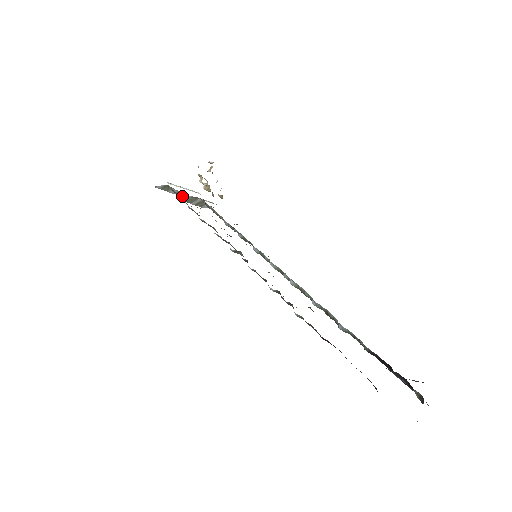
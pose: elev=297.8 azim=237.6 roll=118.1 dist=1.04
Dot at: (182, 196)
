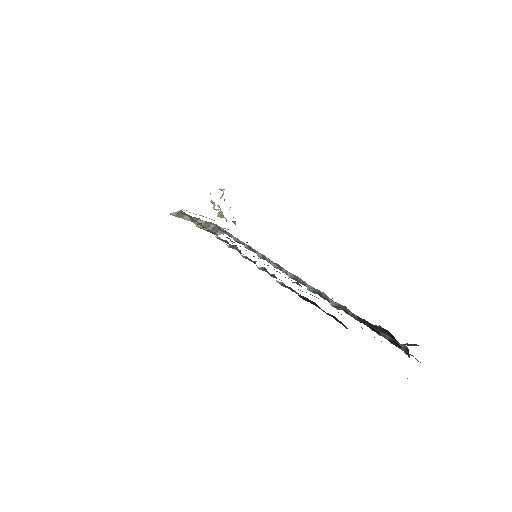
Dot at: occluded
